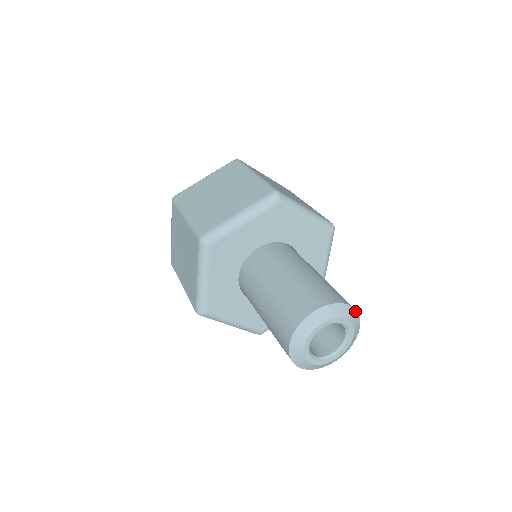
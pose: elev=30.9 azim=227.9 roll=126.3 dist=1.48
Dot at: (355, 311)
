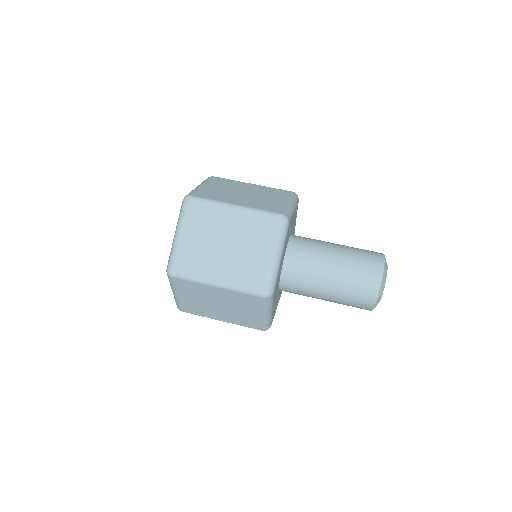
Dot at: occluded
